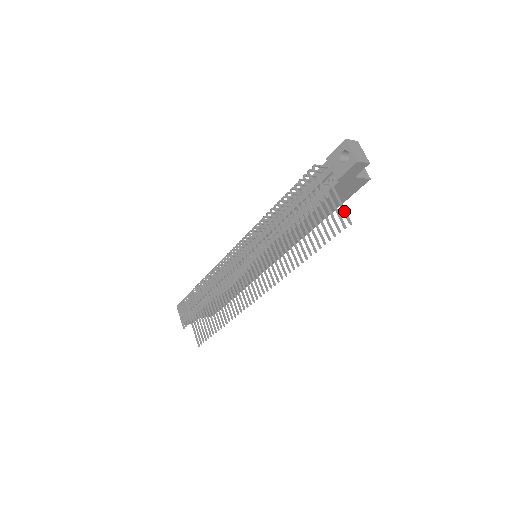
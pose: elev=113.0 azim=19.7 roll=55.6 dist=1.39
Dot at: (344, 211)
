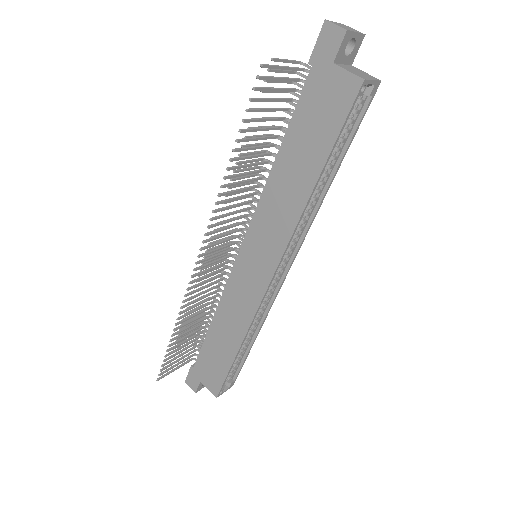
Dot at: (273, 65)
